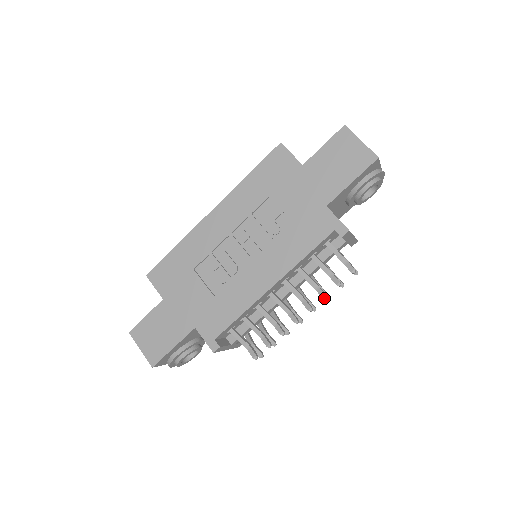
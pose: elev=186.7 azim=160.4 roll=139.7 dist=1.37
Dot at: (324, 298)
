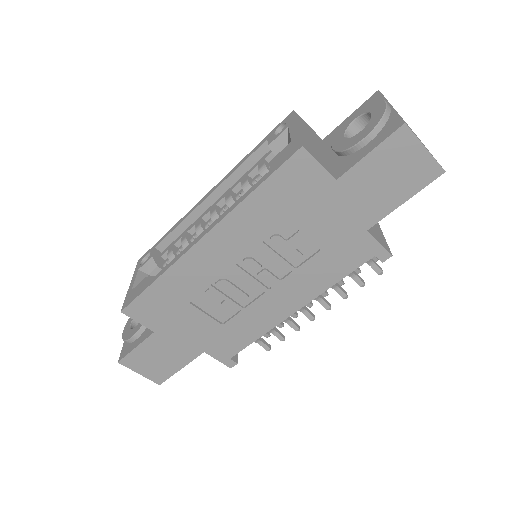
Dot at: (345, 298)
